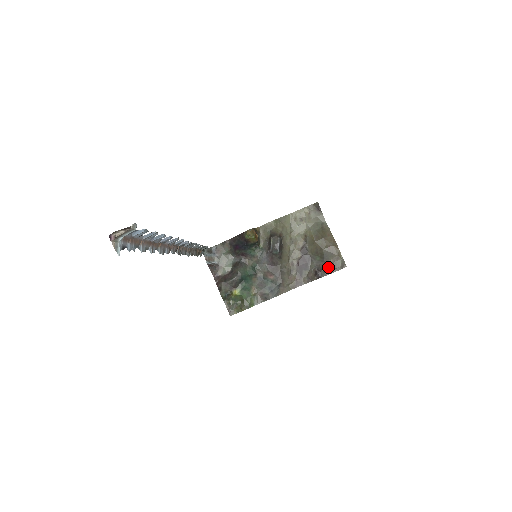
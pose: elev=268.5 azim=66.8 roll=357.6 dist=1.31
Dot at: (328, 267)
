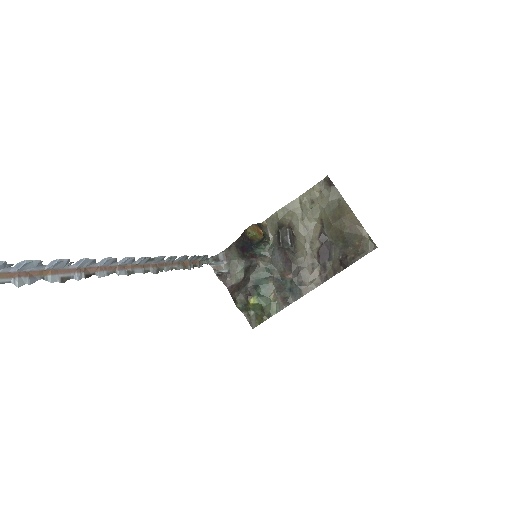
Dot at: (354, 252)
